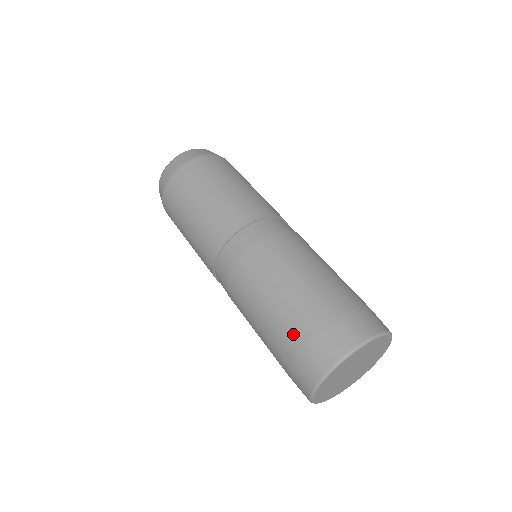
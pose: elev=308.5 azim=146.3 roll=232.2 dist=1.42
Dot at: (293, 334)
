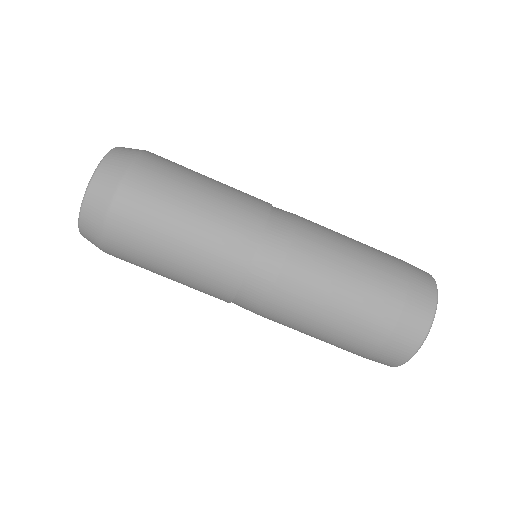
Dot at: occluded
